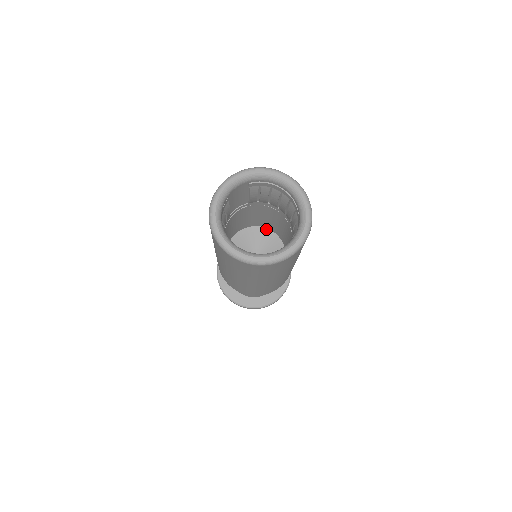
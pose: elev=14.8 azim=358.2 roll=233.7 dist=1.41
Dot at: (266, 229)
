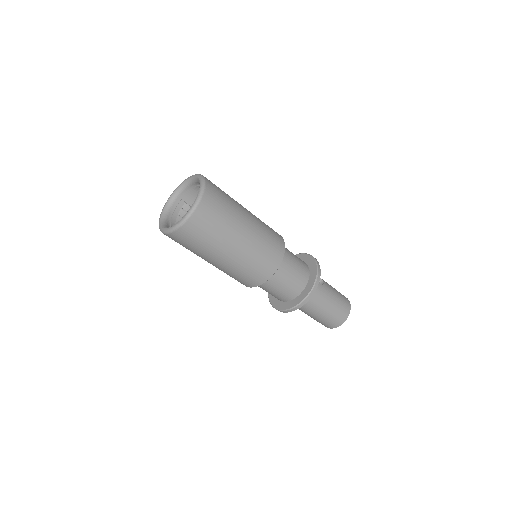
Dot at: occluded
